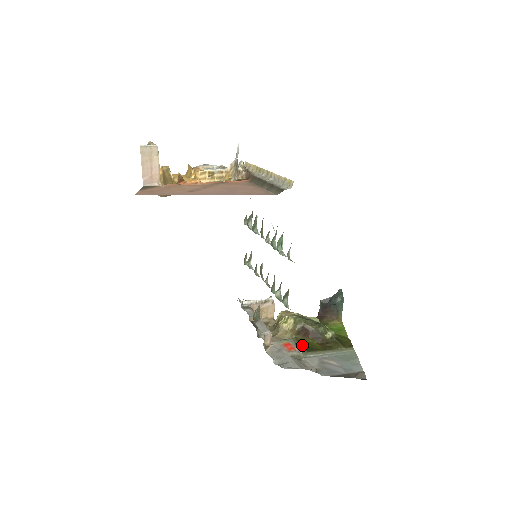
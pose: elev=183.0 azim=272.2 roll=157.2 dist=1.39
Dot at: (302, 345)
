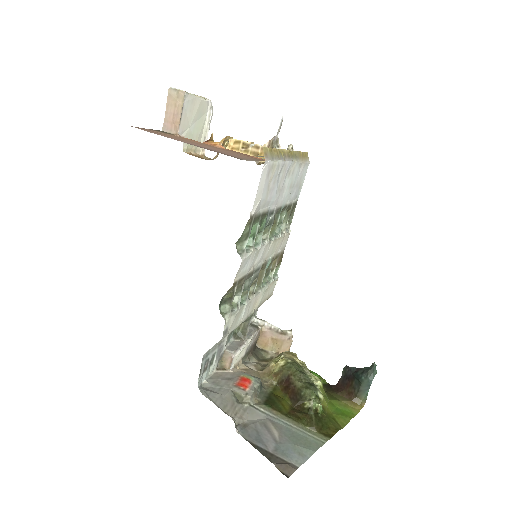
Dot at: (269, 395)
